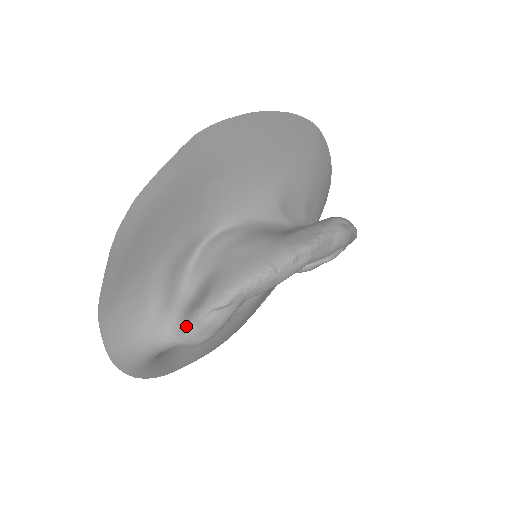
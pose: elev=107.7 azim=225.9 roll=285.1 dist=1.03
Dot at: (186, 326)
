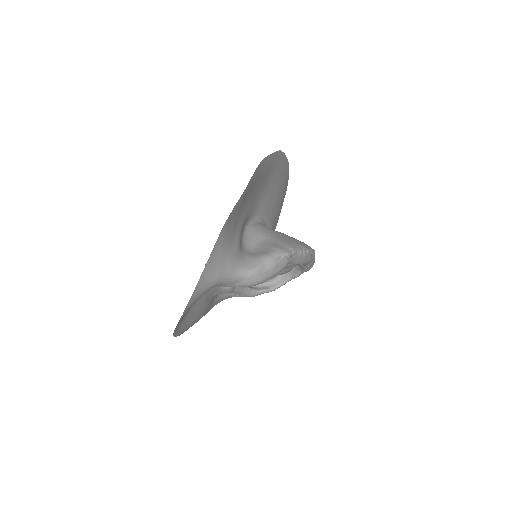
Dot at: (257, 263)
